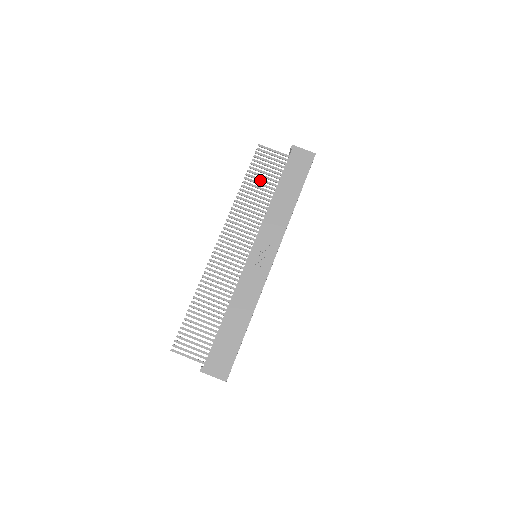
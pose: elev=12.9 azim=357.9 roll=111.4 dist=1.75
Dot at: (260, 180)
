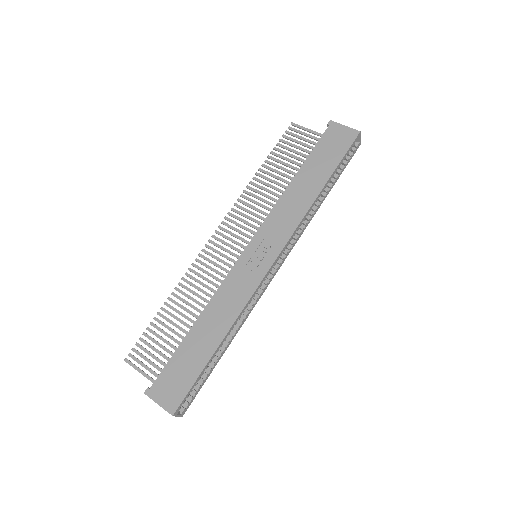
Dot at: (284, 164)
